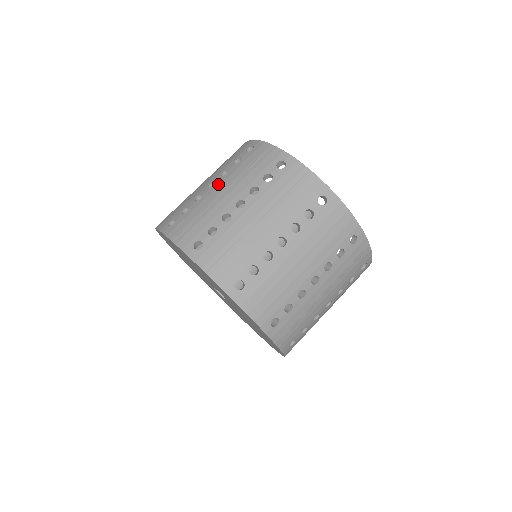
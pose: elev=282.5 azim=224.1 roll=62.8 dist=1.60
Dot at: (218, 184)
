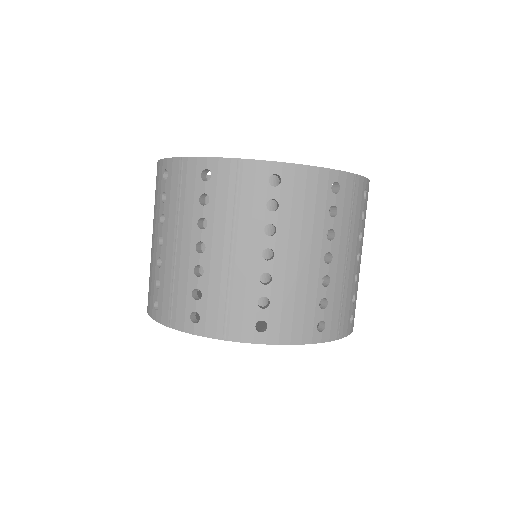
Dot at: (165, 237)
